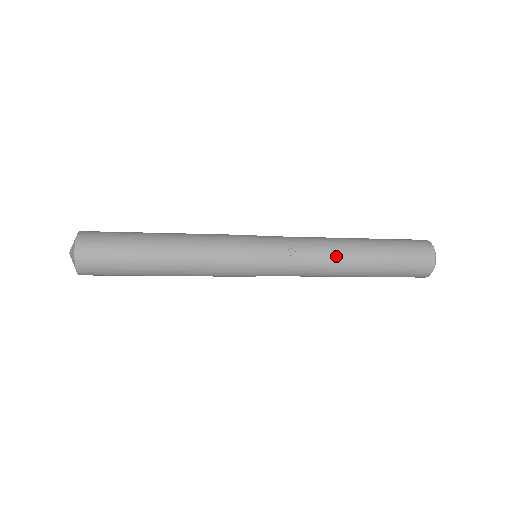
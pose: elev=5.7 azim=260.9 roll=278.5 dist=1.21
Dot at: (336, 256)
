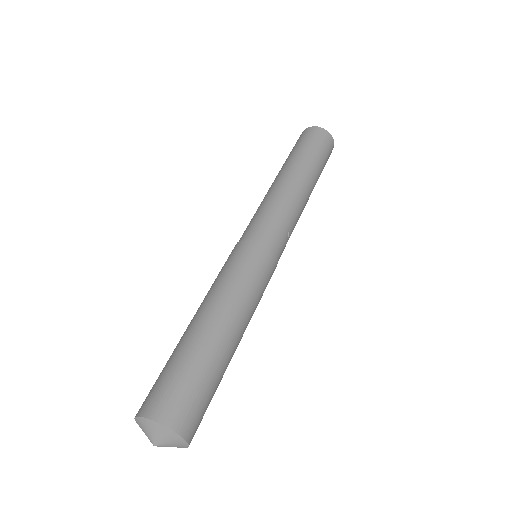
Dot at: (304, 205)
